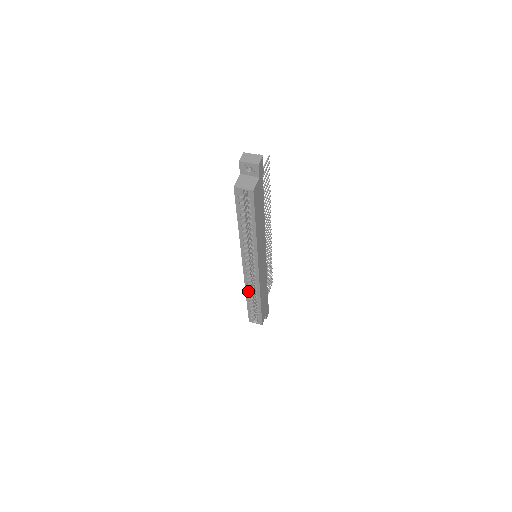
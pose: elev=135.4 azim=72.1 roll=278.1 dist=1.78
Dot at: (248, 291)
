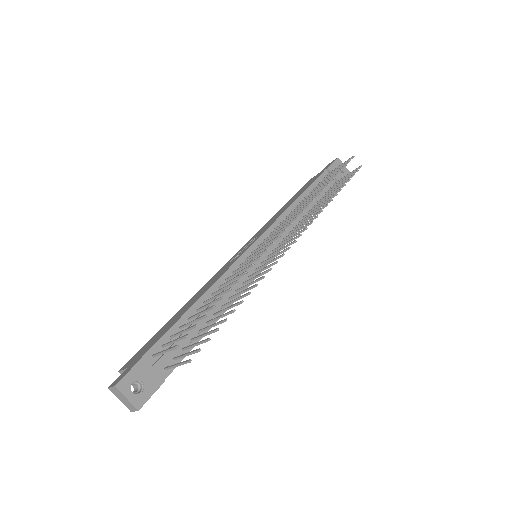
Dot at: occluded
